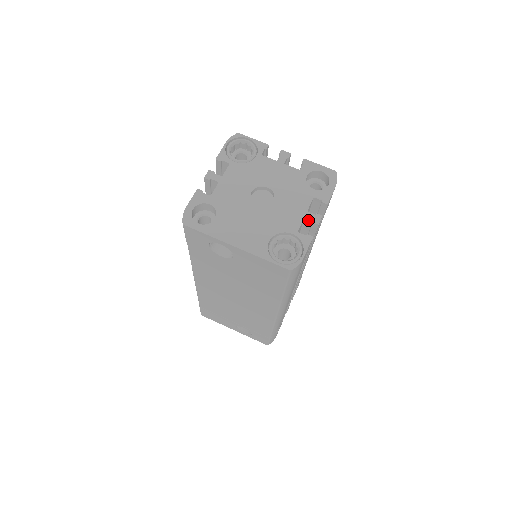
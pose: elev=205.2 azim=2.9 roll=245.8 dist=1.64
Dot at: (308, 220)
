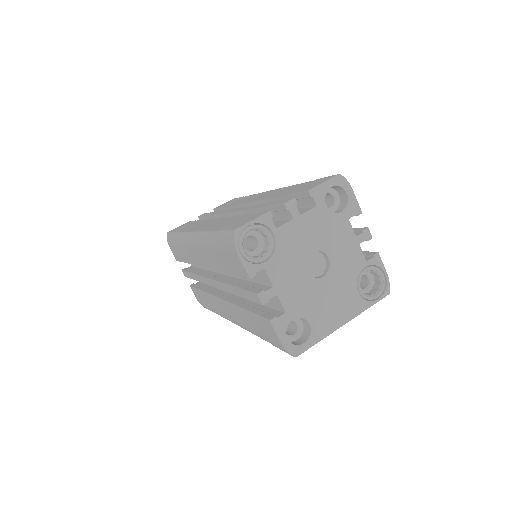
Dot at: (361, 242)
